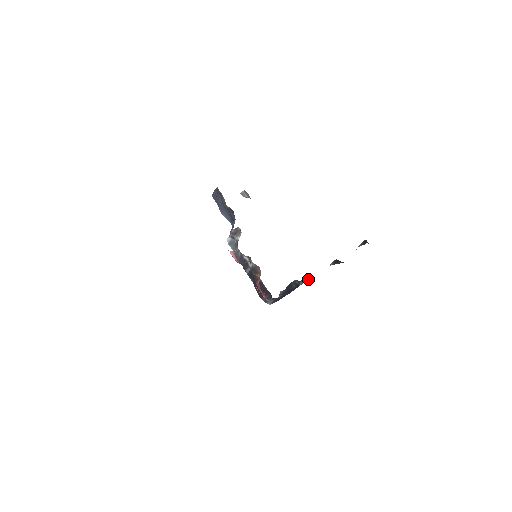
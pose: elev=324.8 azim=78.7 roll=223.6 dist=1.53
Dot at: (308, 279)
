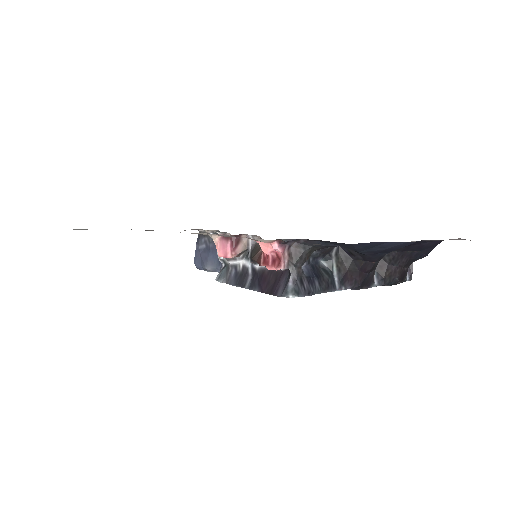
Dot at: (342, 262)
